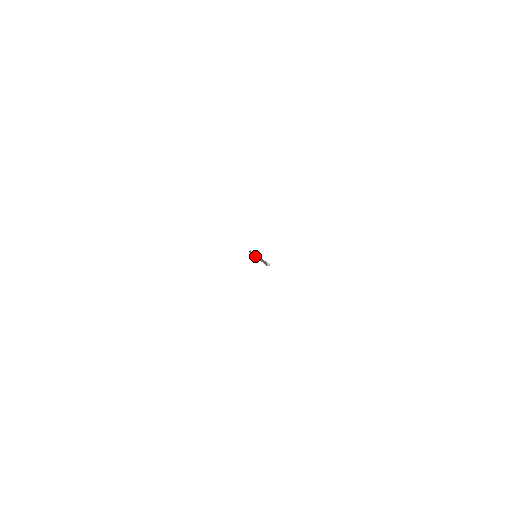
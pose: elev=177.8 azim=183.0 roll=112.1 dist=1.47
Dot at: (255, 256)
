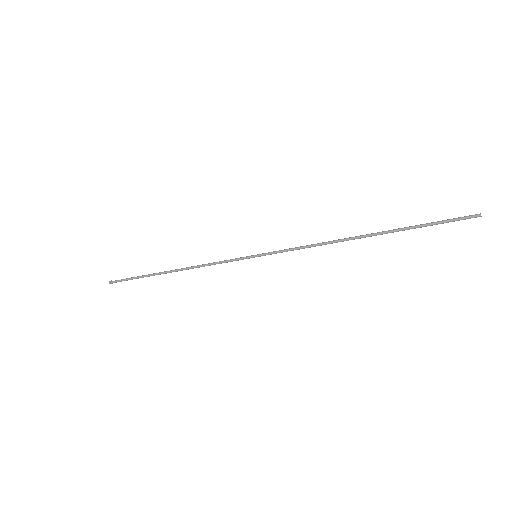
Dot at: occluded
